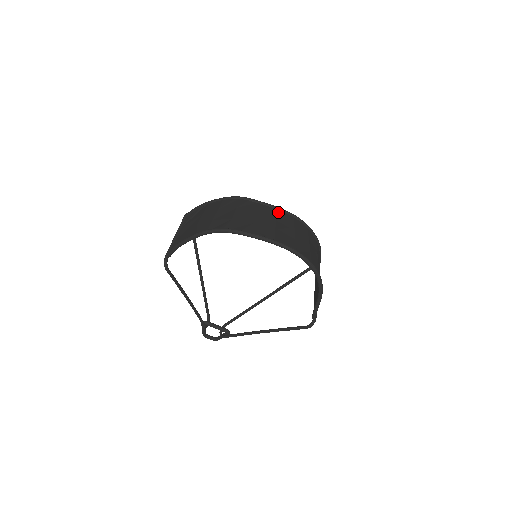
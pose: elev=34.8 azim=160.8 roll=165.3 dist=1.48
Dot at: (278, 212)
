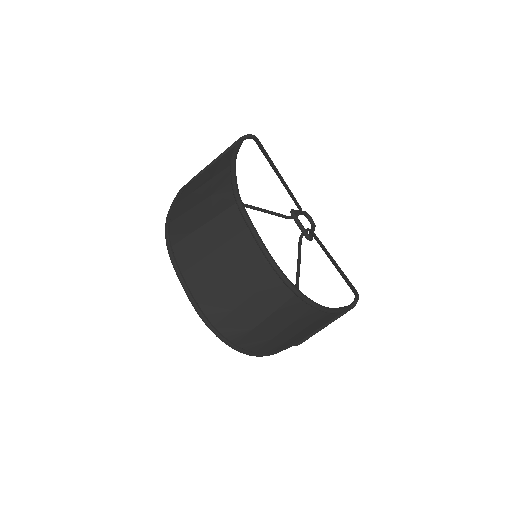
Dot at: (257, 258)
